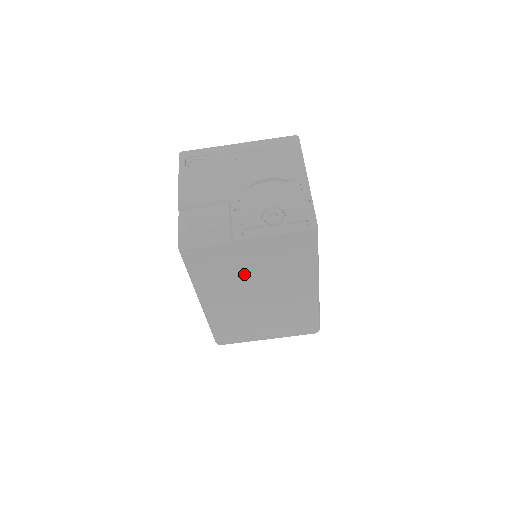
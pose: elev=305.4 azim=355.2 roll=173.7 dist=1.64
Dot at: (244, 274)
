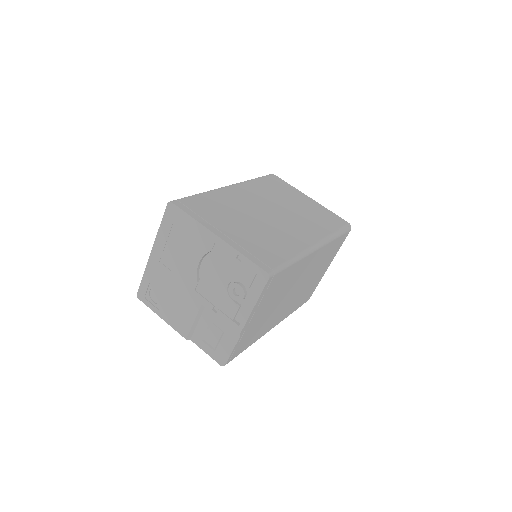
Dot at: (269, 313)
